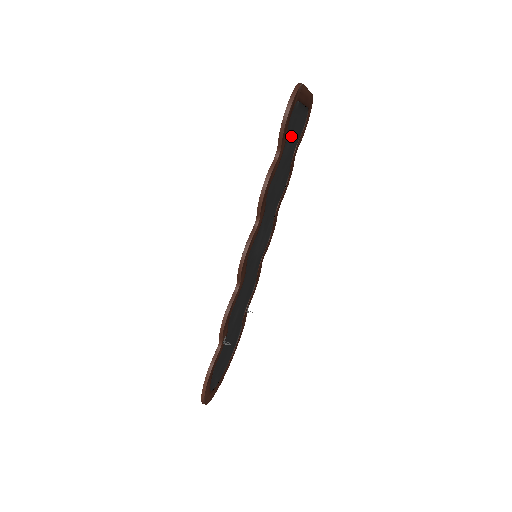
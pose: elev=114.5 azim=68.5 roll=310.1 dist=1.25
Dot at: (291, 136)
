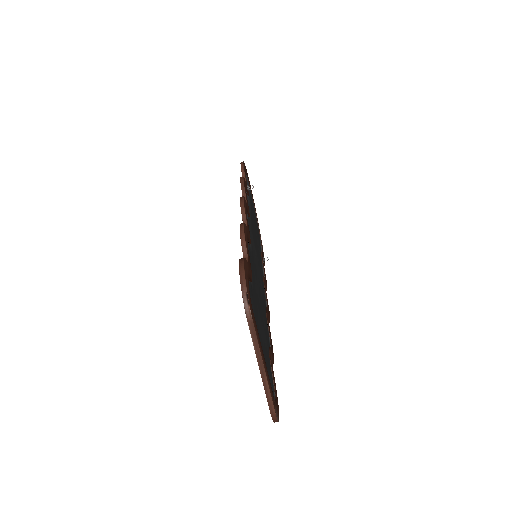
Dot at: (264, 343)
